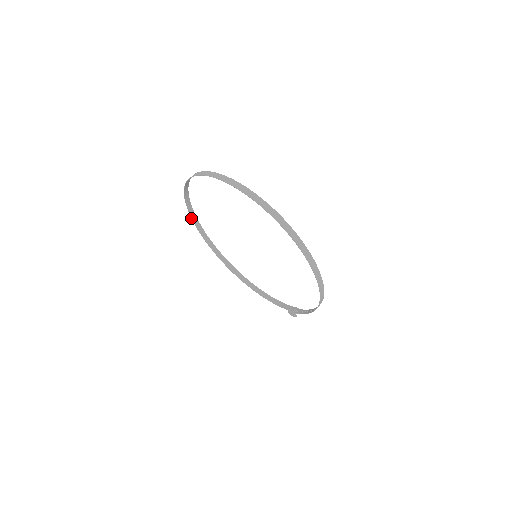
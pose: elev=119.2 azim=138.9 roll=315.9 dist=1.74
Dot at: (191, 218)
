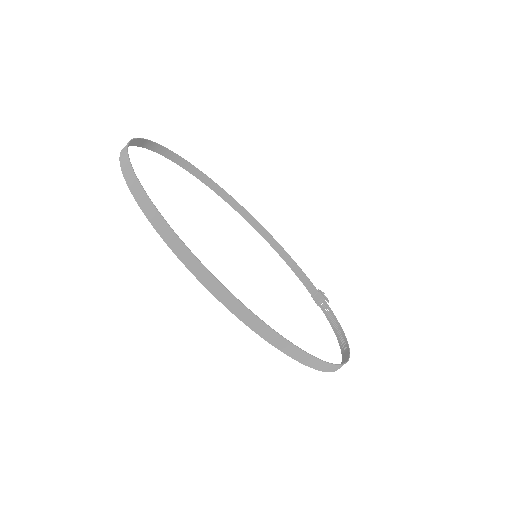
Dot at: (162, 155)
